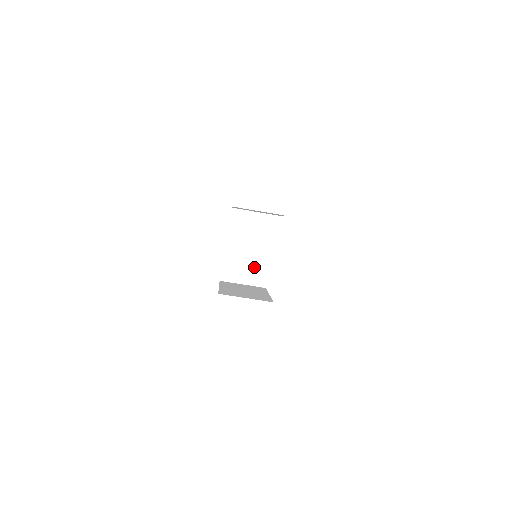
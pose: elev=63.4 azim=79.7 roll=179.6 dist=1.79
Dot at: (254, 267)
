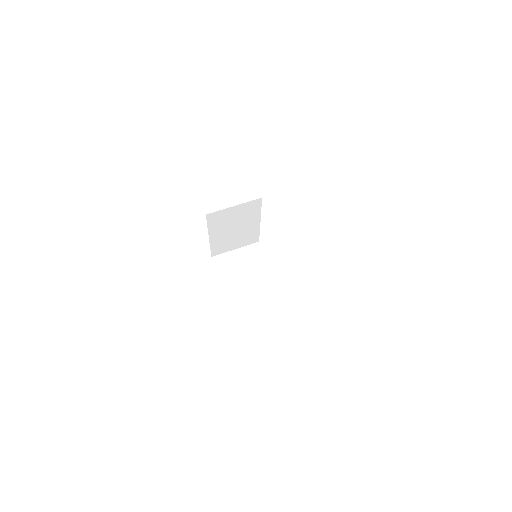
Dot at: (265, 297)
